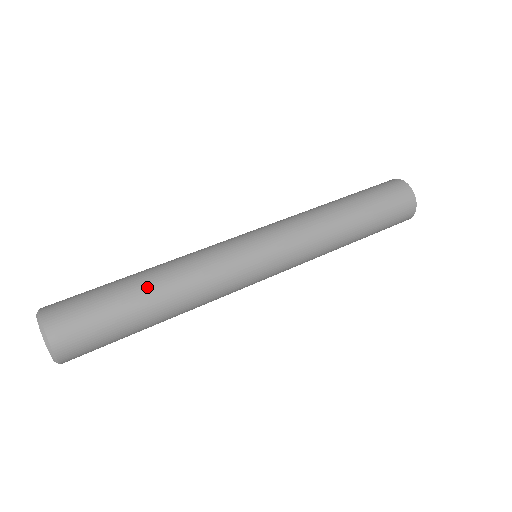
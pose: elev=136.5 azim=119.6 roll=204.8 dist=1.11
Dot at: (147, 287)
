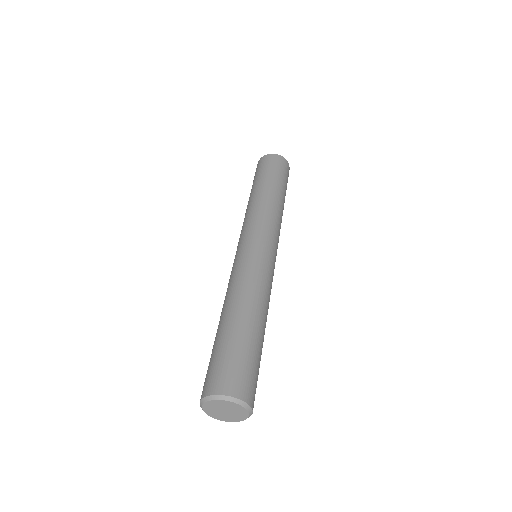
Dot at: (263, 329)
